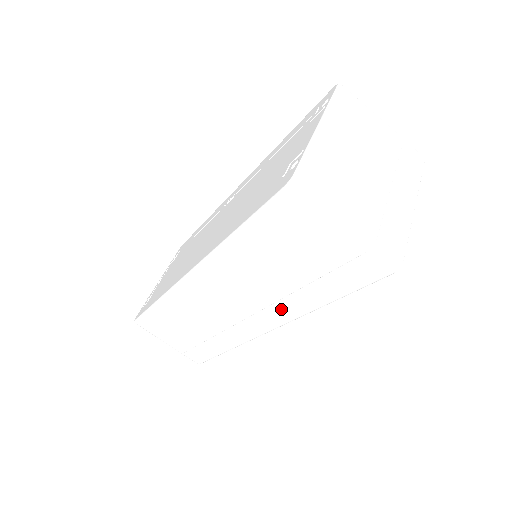
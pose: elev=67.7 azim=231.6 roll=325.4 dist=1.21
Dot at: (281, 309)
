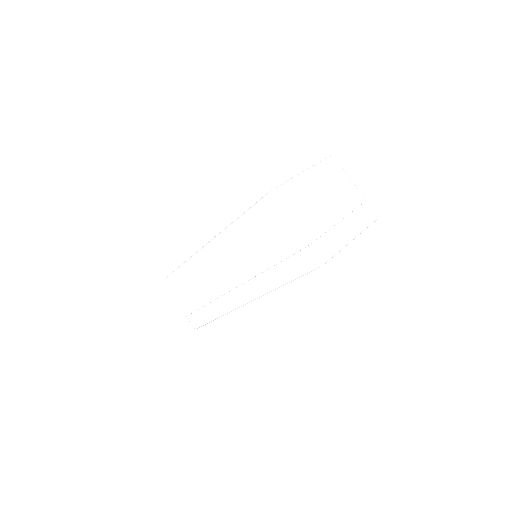
Dot at: (254, 285)
